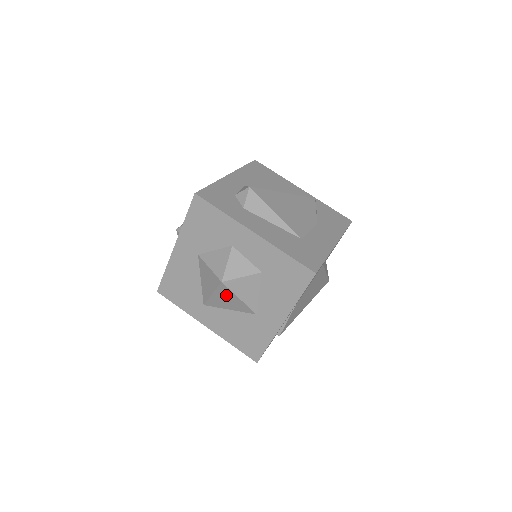
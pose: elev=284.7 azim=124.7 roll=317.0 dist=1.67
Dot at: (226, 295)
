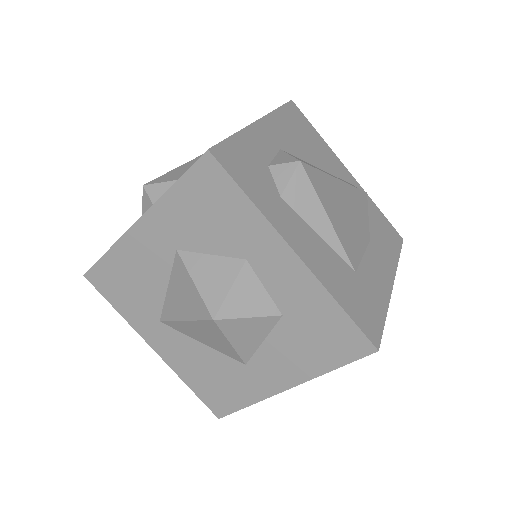
Dot at: (209, 331)
